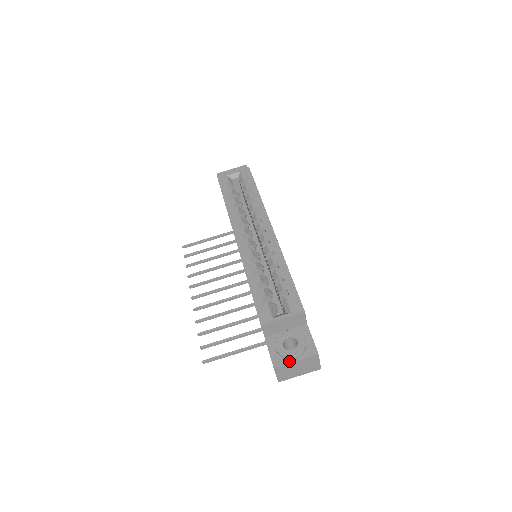
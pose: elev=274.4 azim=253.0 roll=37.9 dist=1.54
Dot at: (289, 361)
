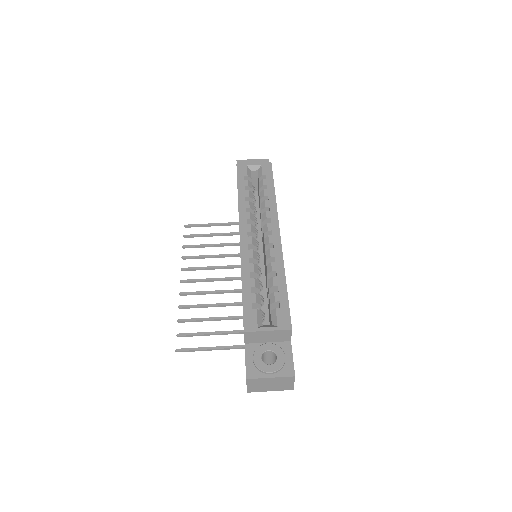
Dot at: (263, 375)
